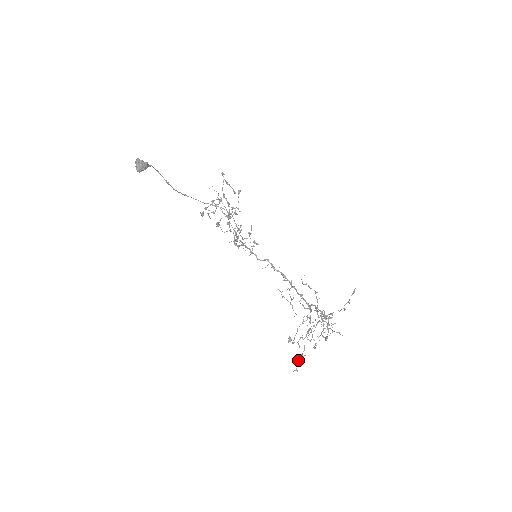
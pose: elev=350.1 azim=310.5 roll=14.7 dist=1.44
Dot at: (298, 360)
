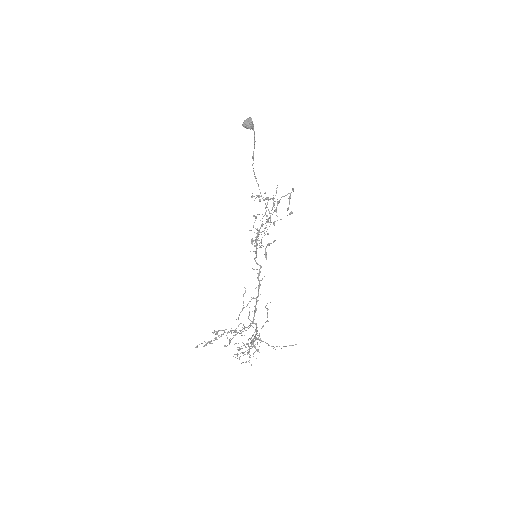
Dot at: occluded
